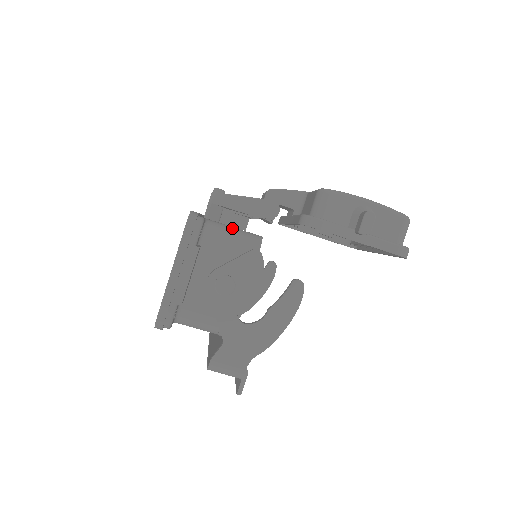
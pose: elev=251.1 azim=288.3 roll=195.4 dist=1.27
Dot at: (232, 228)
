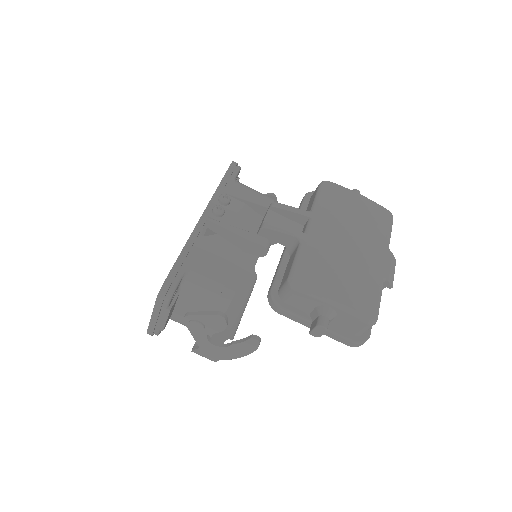
Dot at: (208, 282)
